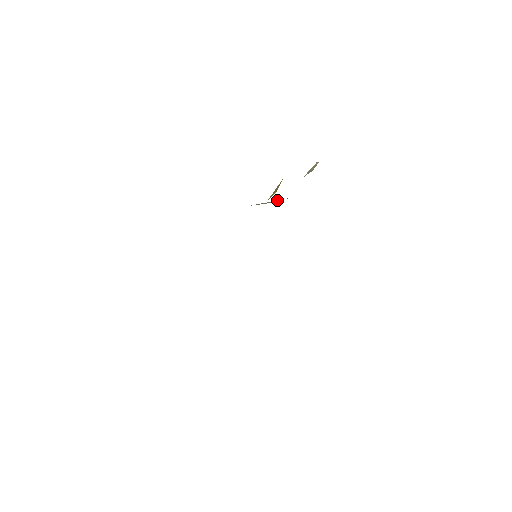
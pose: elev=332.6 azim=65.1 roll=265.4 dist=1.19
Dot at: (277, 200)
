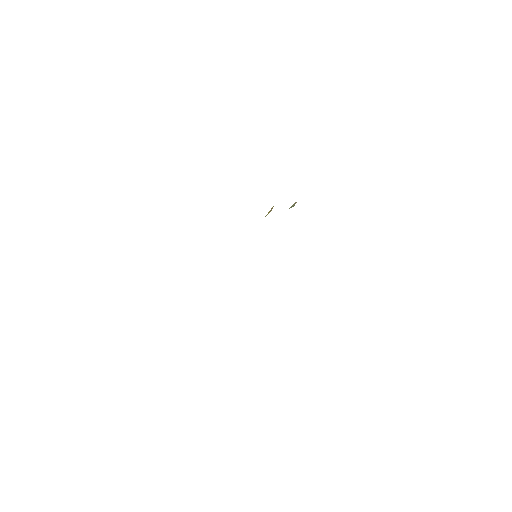
Dot at: occluded
